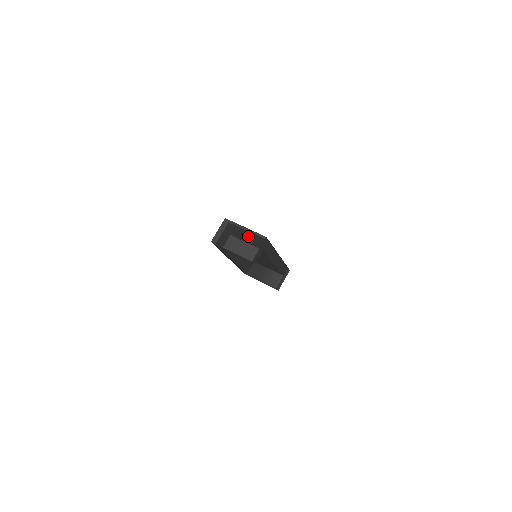
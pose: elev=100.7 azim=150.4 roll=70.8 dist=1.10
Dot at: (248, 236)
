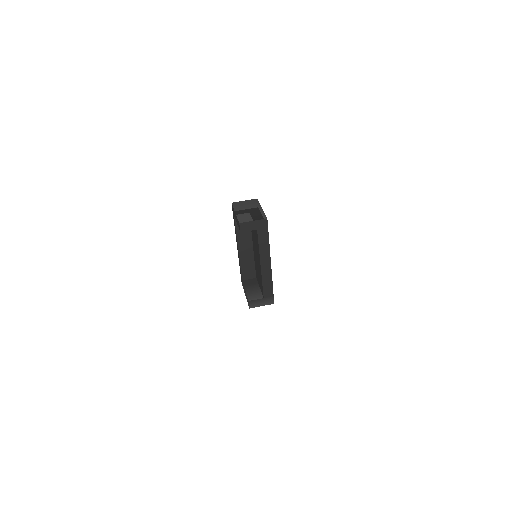
Dot at: (257, 212)
